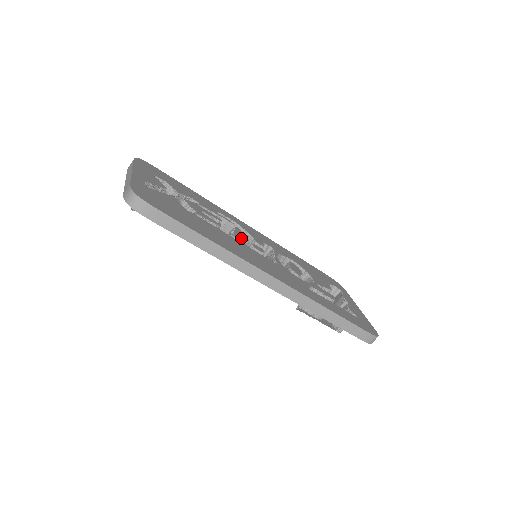
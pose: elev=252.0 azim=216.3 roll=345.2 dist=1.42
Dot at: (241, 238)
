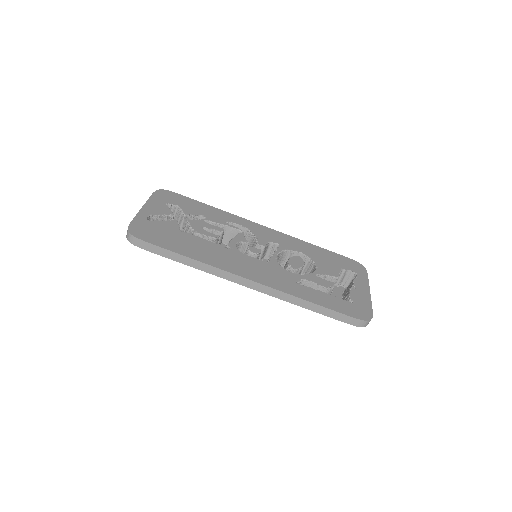
Dot at: (240, 243)
